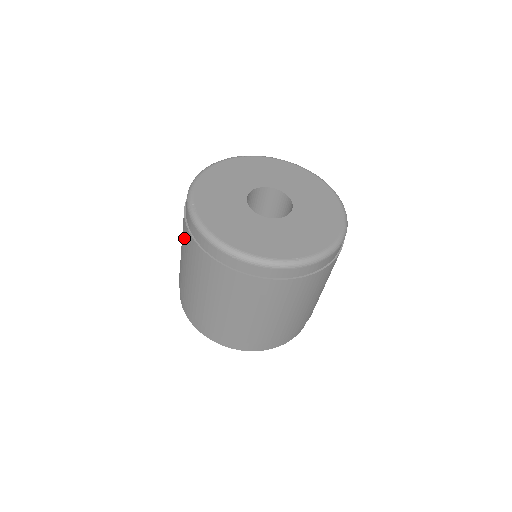
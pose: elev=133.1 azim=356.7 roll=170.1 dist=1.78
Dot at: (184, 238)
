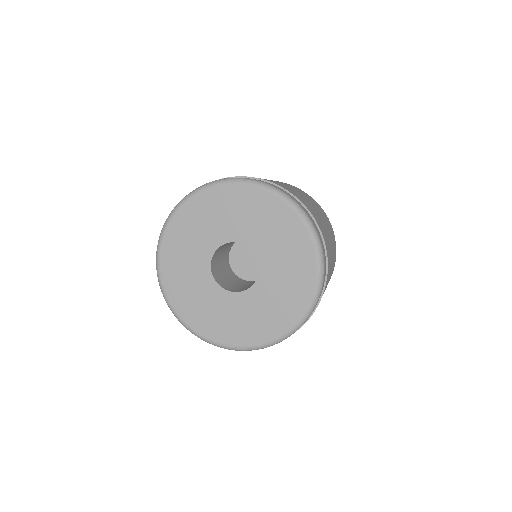
Dot at: occluded
